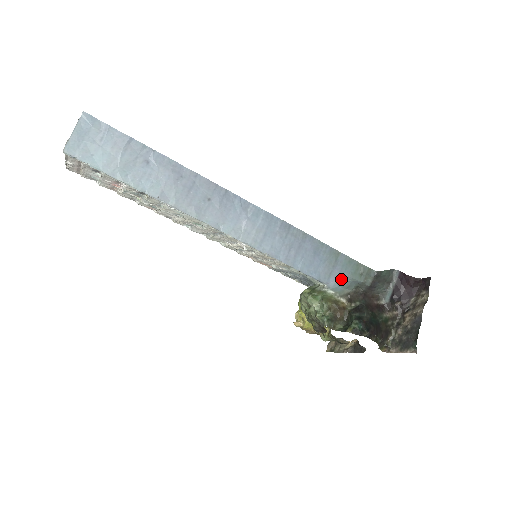
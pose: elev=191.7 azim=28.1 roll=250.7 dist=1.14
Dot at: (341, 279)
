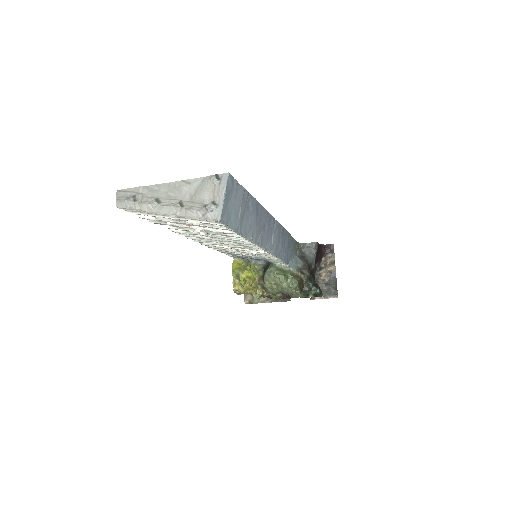
Dot at: (292, 257)
